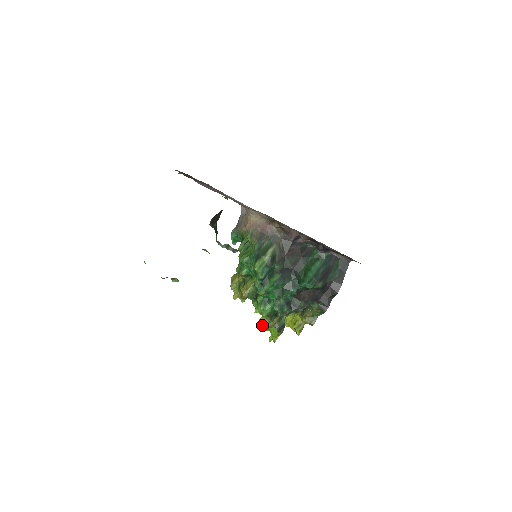
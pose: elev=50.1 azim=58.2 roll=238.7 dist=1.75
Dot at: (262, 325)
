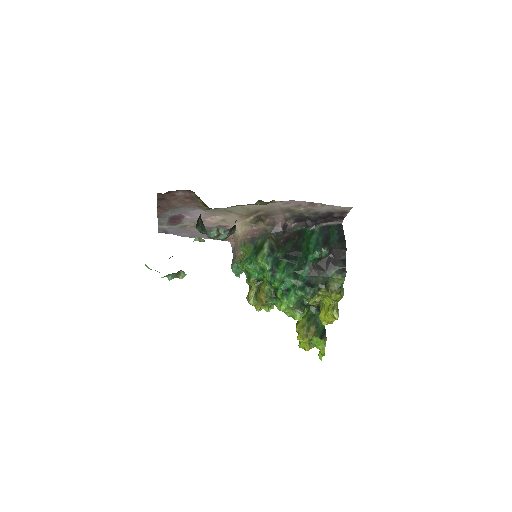
Dot at: (302, 341)
